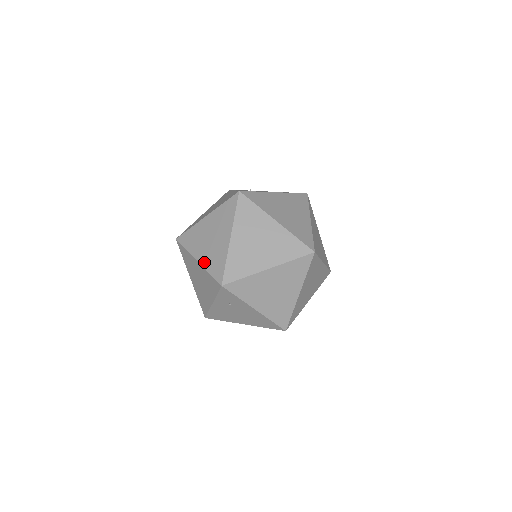
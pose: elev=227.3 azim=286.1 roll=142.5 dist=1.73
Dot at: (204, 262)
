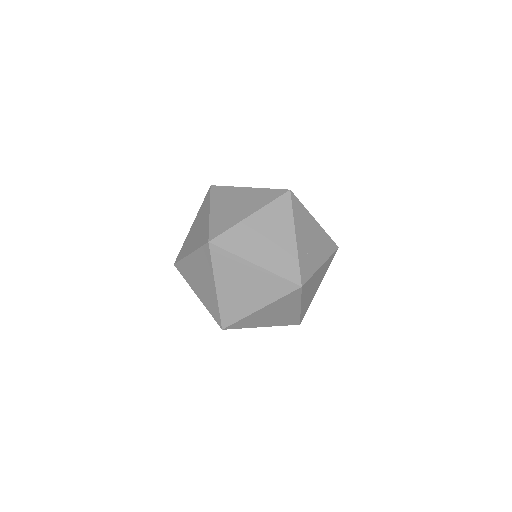
Dot at: (221, 297)
